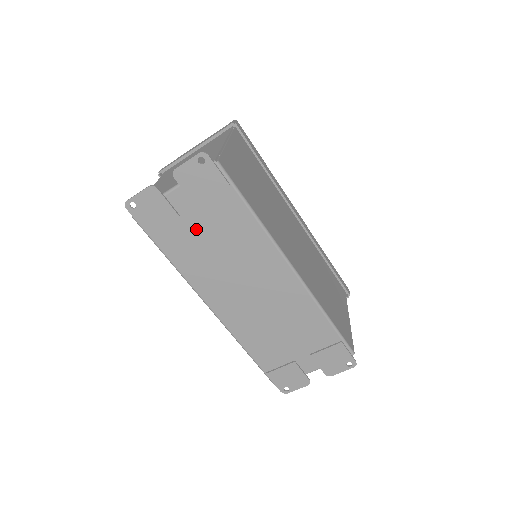
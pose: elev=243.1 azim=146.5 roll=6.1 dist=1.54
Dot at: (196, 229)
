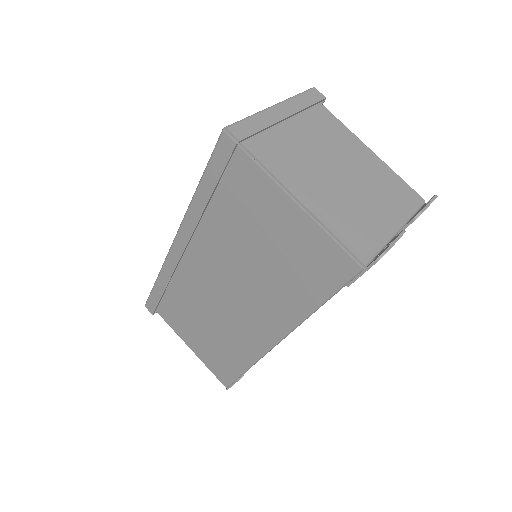
Dot at: occluded
